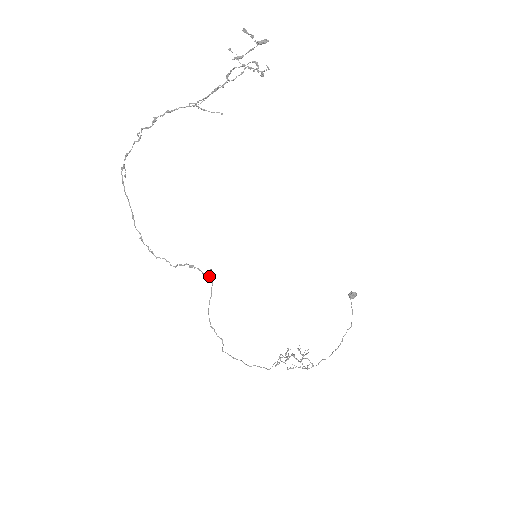
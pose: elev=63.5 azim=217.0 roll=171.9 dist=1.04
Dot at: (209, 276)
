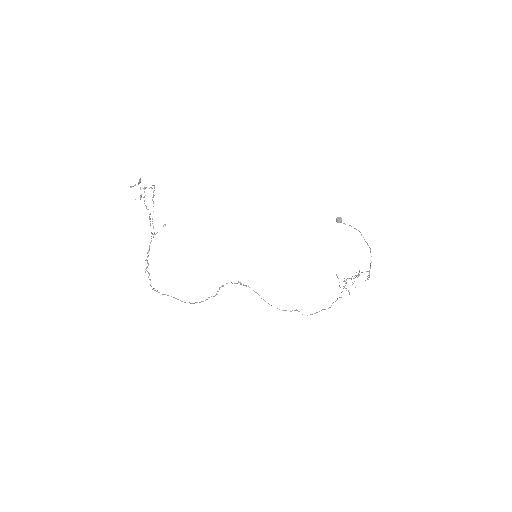
Dot at: occluded
